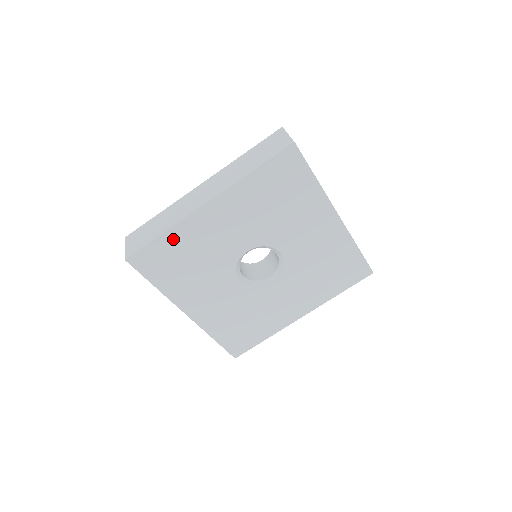
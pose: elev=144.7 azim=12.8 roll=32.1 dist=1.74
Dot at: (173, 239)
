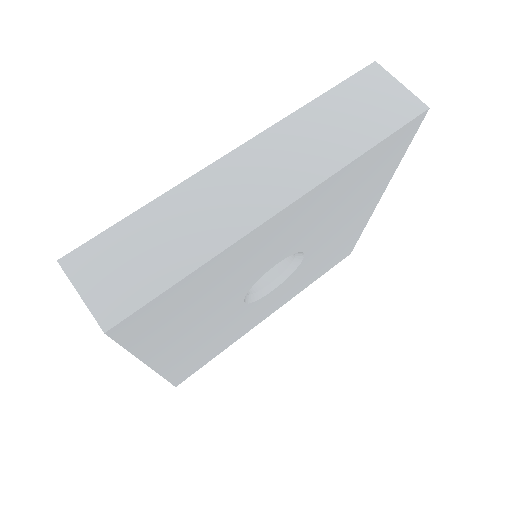
Dot at: (204, 274)
